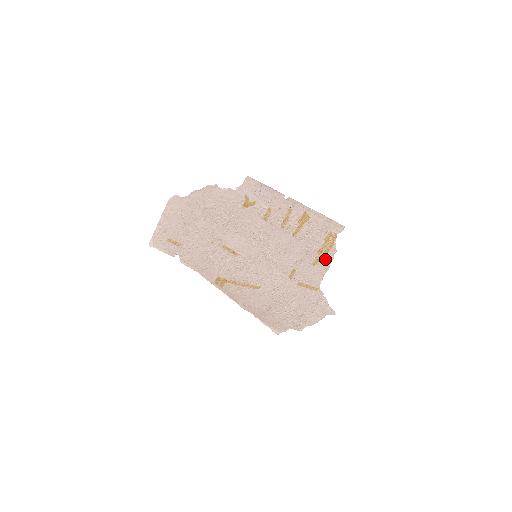
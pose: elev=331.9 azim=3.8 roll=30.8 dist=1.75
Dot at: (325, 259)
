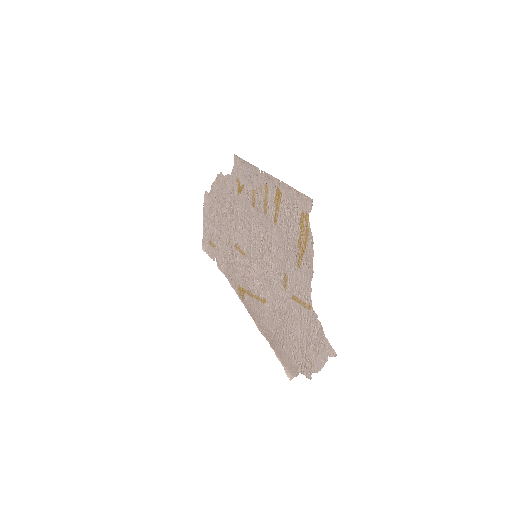
Dot at: (307, 256)
